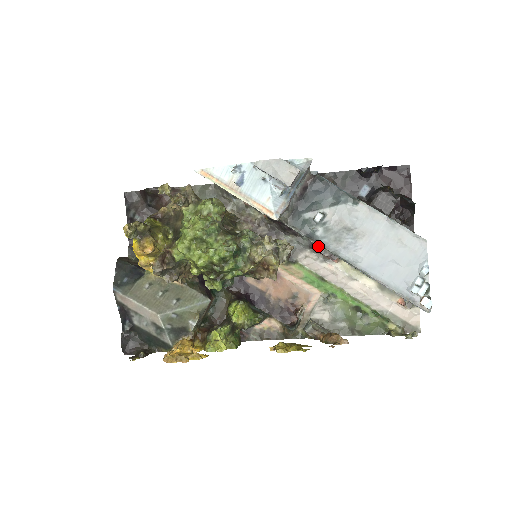
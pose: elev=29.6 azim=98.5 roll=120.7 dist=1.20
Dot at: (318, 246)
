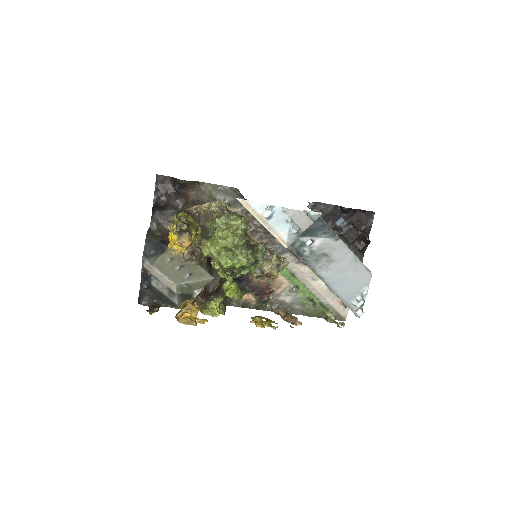
Dot at: occluded
